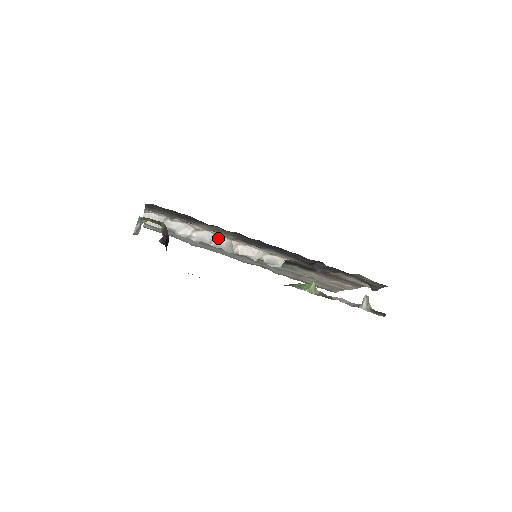
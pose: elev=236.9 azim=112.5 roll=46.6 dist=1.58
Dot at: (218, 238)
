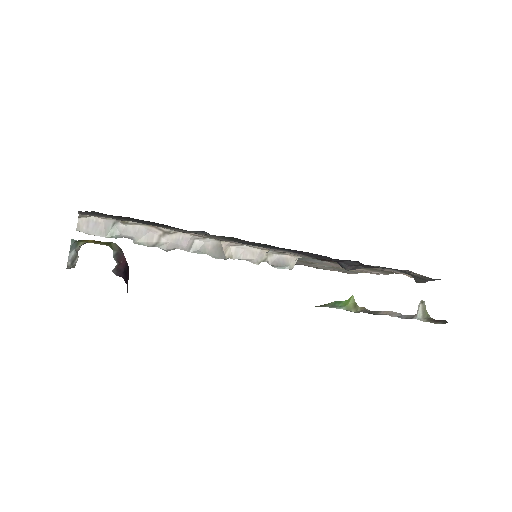
Dot at: (200, 240)
